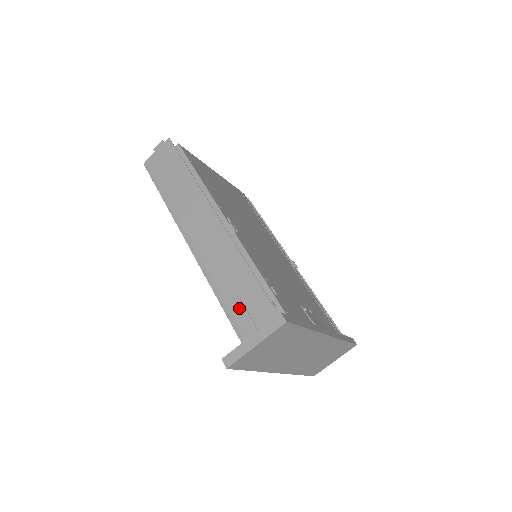
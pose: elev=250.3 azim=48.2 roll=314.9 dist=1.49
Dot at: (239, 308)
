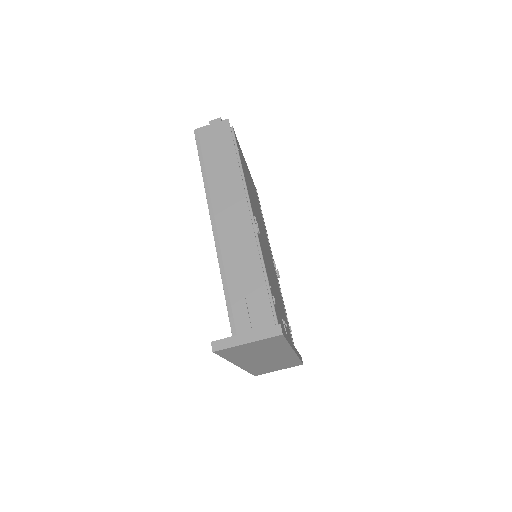
Dot at: (241, 303)
